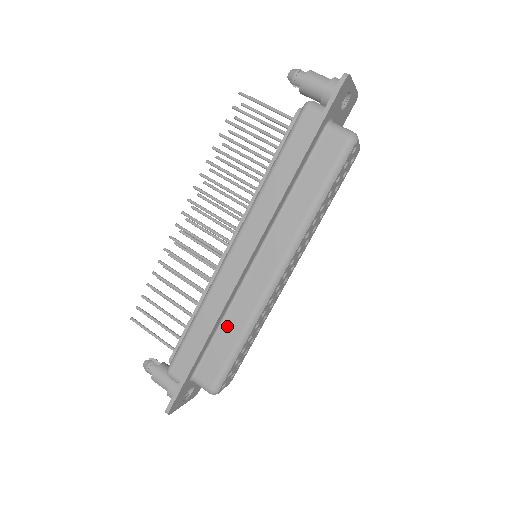
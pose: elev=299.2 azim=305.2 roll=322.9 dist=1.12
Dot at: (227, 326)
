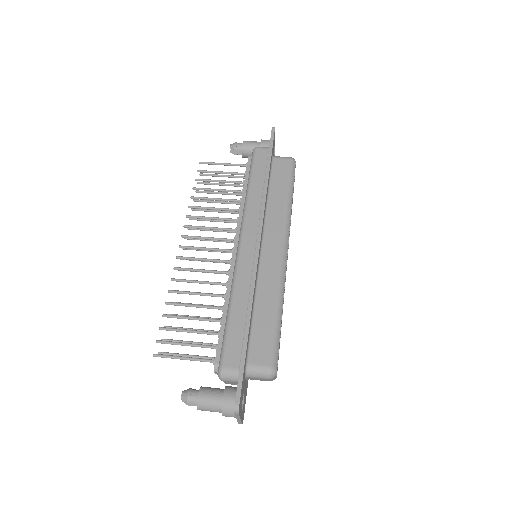
Dot at: (261, 304)
